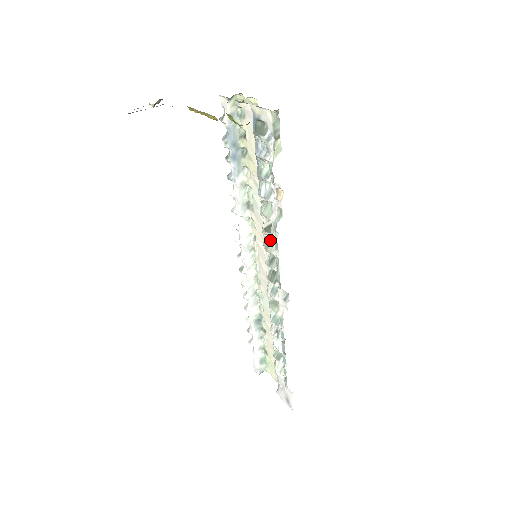
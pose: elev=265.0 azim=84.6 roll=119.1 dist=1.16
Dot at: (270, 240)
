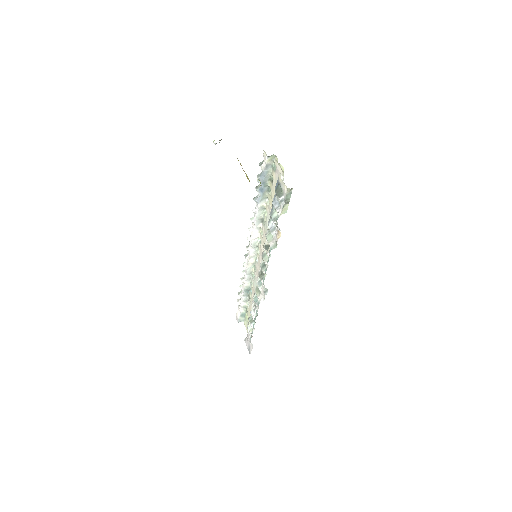
Dot at: occluded
